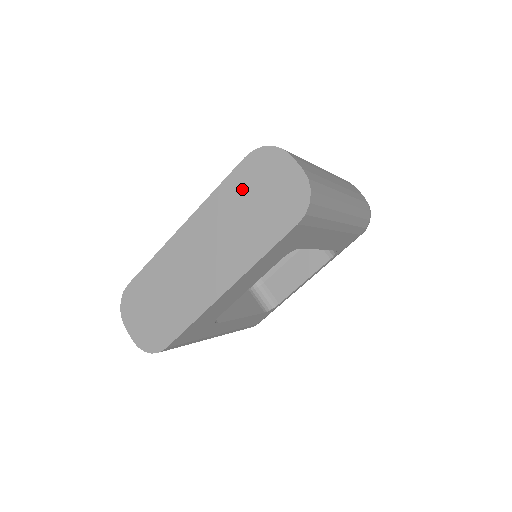
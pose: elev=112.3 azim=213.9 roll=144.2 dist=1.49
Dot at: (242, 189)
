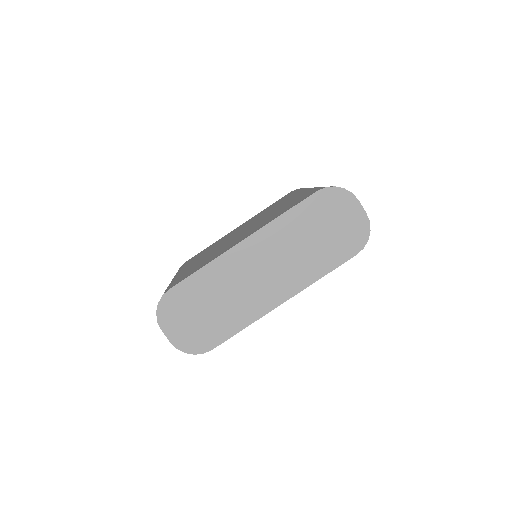
Dot at: (310, 218)
